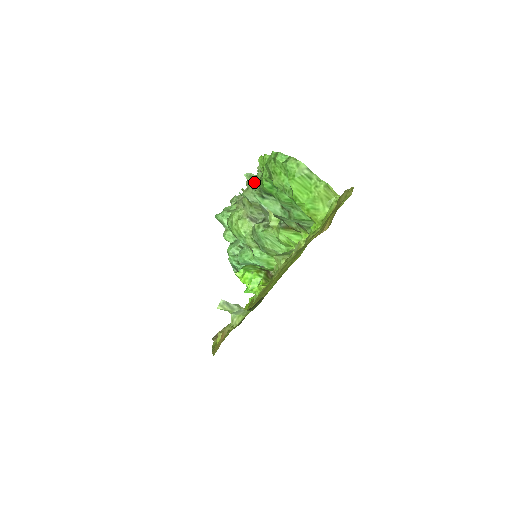
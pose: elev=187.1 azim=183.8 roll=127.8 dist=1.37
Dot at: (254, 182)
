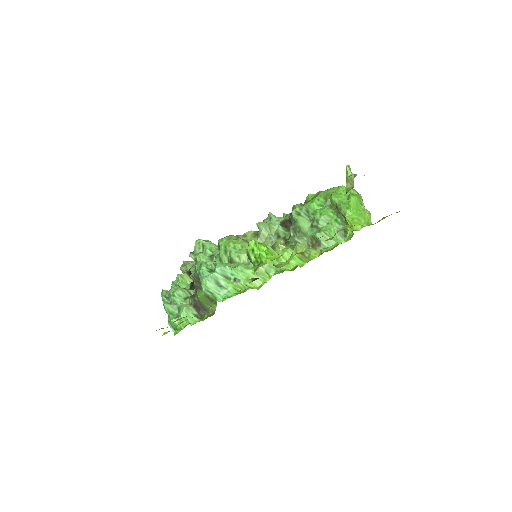
Dot at: (296, 204)
